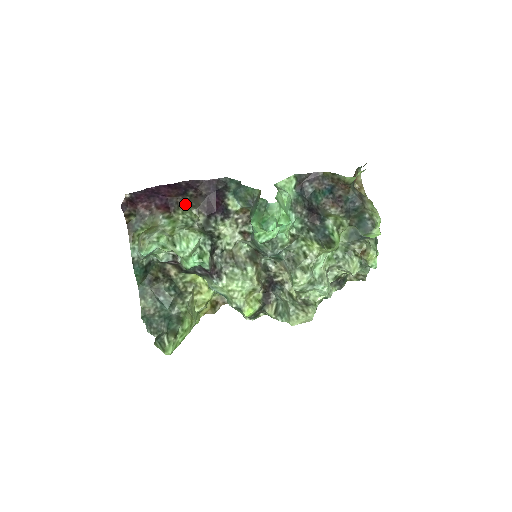
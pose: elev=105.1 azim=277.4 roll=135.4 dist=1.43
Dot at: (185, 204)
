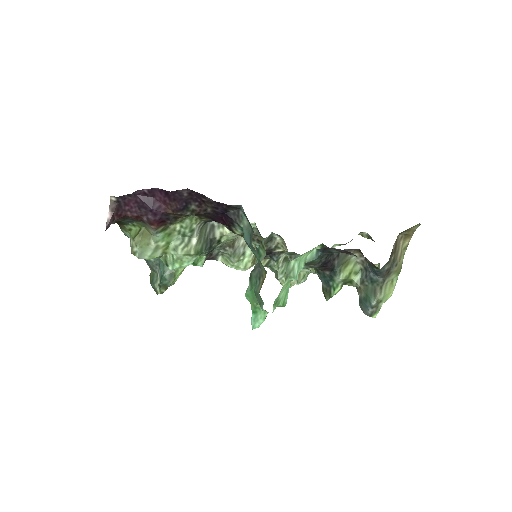
Dot at: (184, 216)
